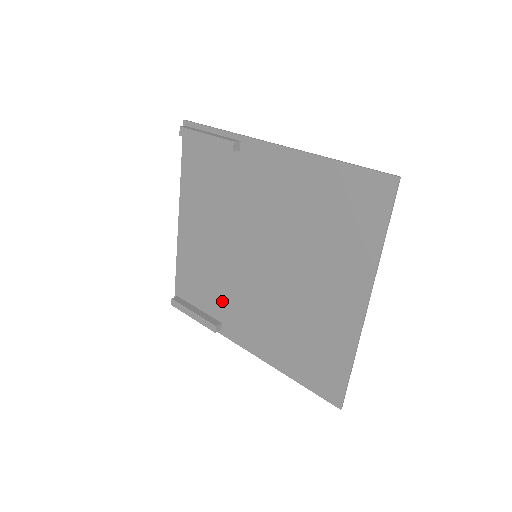
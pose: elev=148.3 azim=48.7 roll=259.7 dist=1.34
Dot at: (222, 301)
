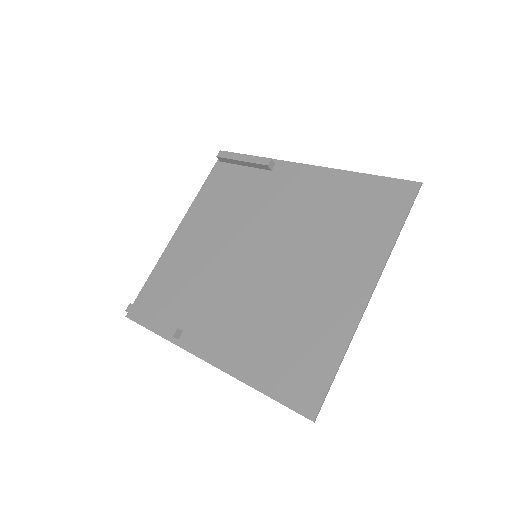
Dot at: (195, 305)
